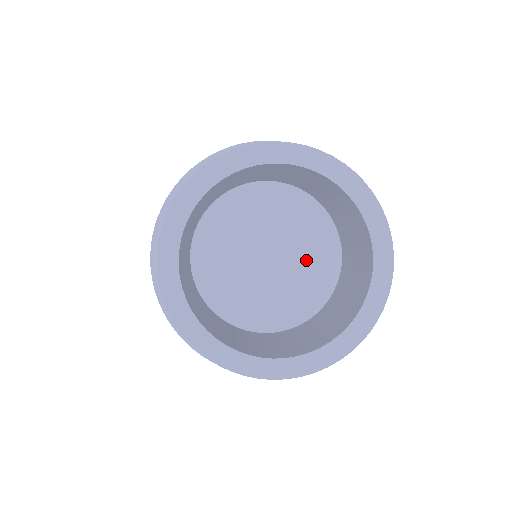
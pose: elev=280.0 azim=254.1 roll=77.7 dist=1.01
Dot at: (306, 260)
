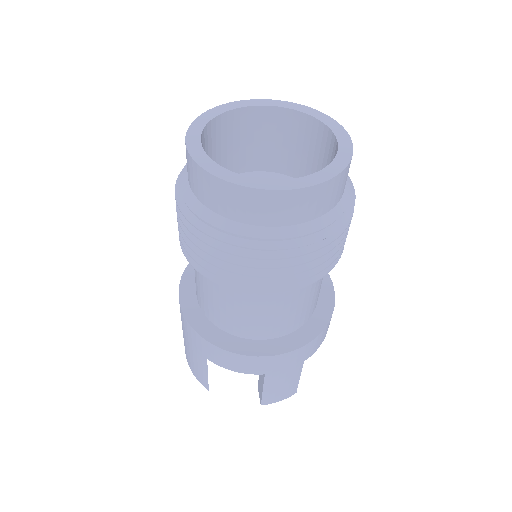
Dot at: occluded
